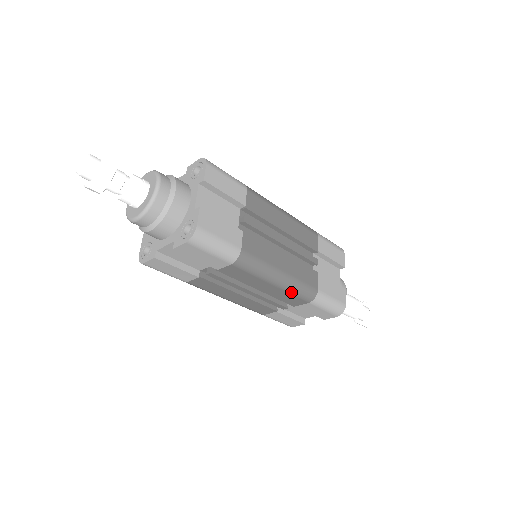
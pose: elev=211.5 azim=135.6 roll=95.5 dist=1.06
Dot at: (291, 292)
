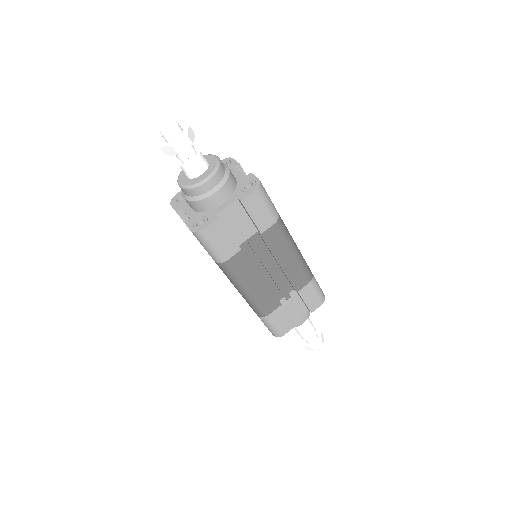
Dot at: (248, 302)
